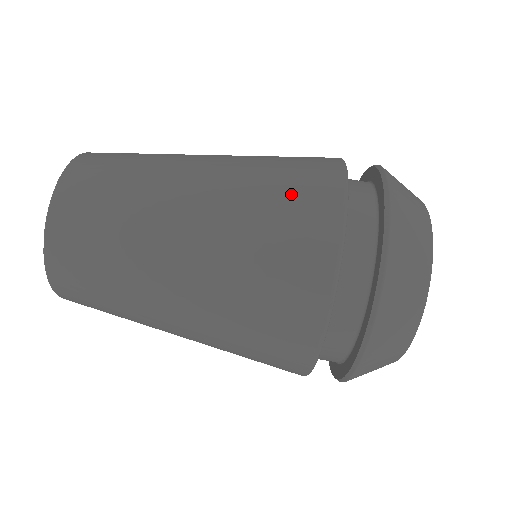
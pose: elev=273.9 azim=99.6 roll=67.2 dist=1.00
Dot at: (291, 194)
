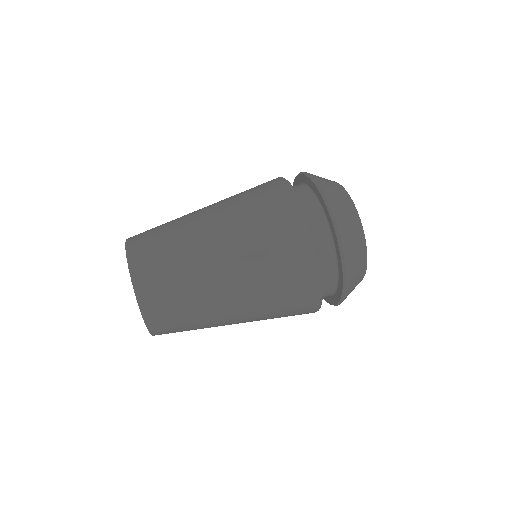
Dot at: (255, 188)
